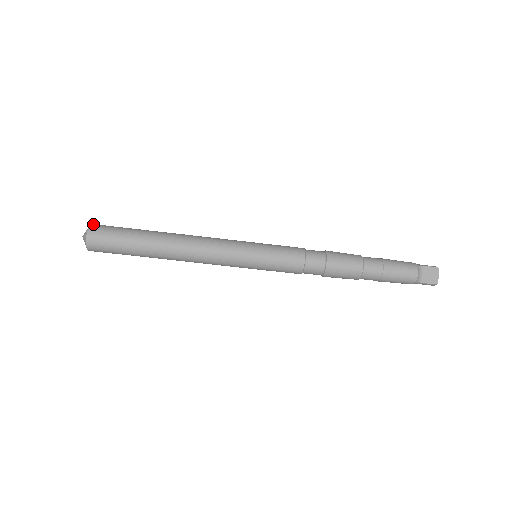
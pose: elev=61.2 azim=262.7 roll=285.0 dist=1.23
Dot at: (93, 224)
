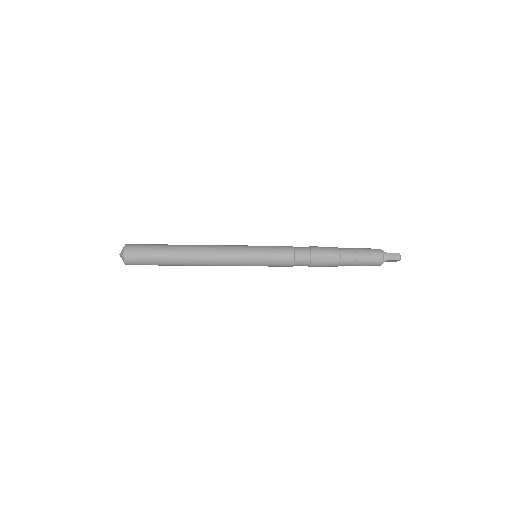
Dot at: (125, 257)
